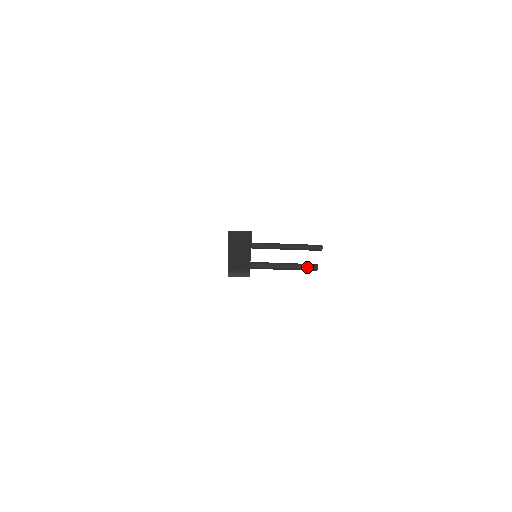
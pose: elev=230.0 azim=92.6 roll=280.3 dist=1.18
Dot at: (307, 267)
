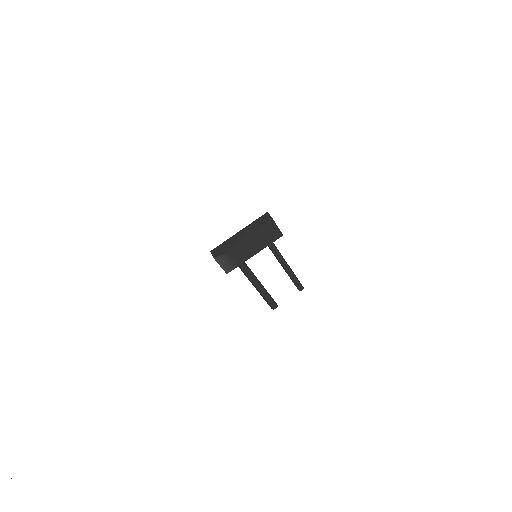
Dot at: (273, 300)
